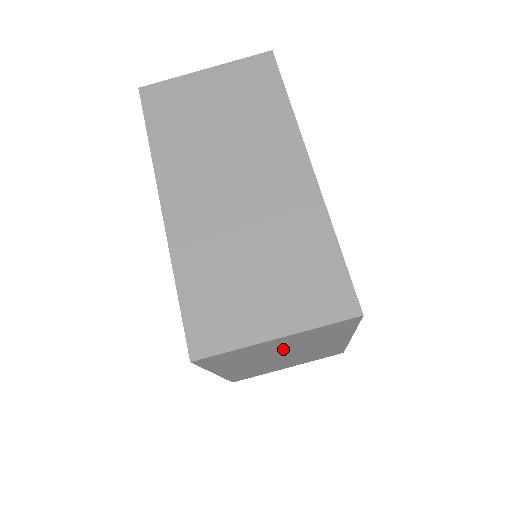
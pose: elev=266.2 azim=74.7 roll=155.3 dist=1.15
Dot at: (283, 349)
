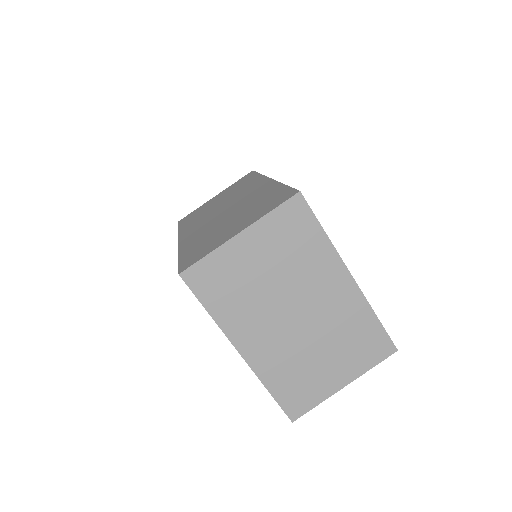
Dot at: (274, 280)
